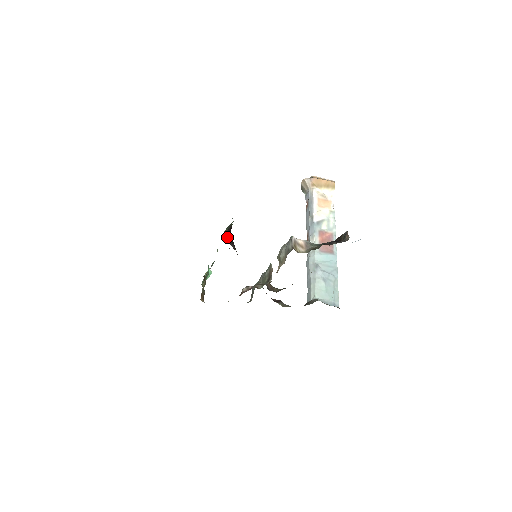
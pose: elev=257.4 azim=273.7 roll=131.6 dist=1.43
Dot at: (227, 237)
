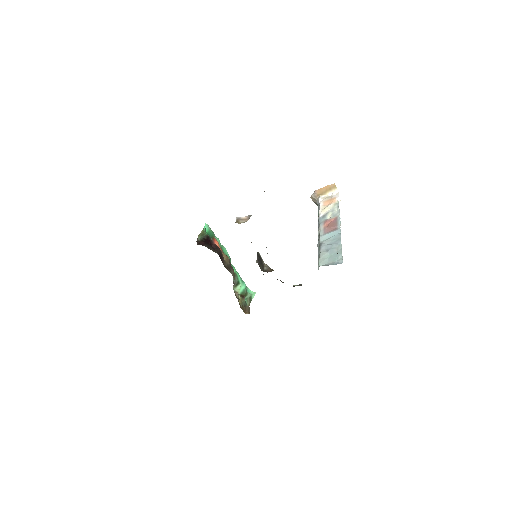
Dot at: (201, 243)
